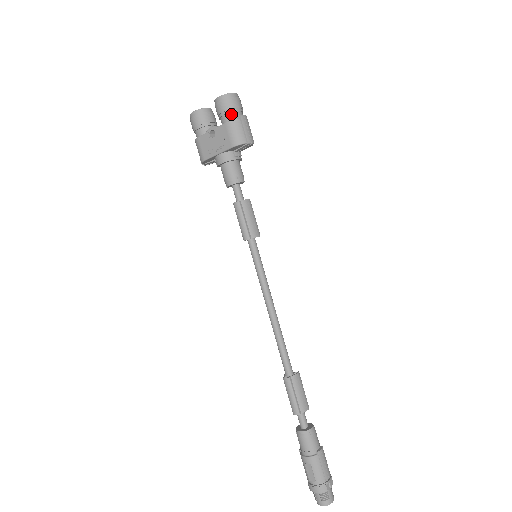
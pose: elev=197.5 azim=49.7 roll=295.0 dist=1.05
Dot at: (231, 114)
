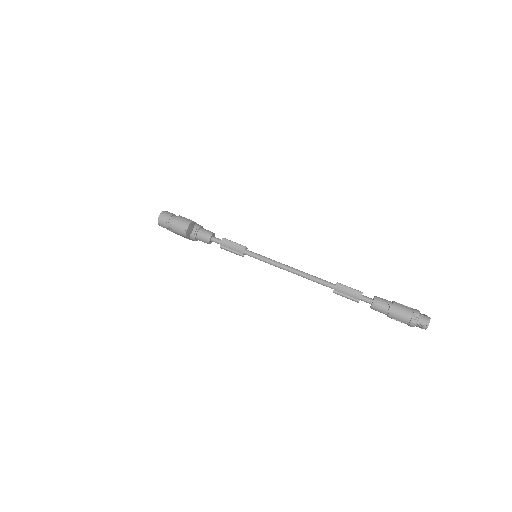
Dot at: (169, 227)
